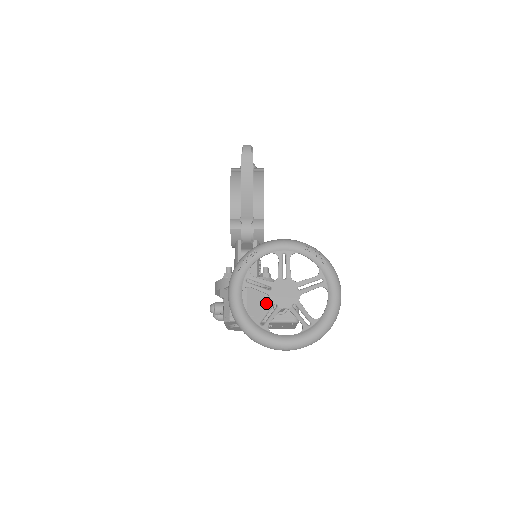
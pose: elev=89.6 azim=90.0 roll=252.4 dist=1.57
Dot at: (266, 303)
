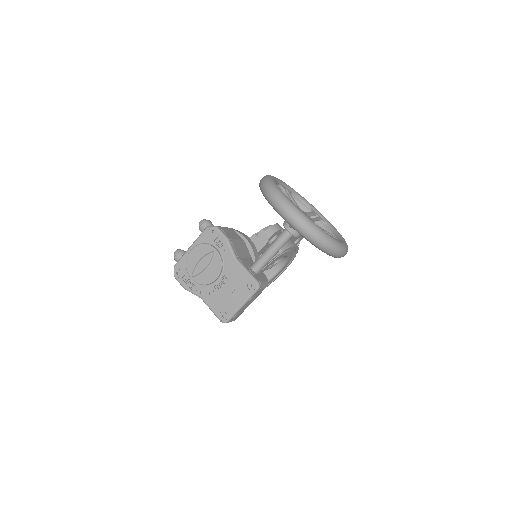
Dot at: (246, 259)
